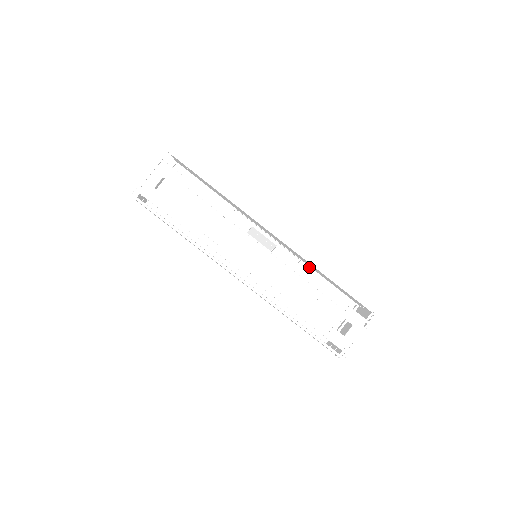
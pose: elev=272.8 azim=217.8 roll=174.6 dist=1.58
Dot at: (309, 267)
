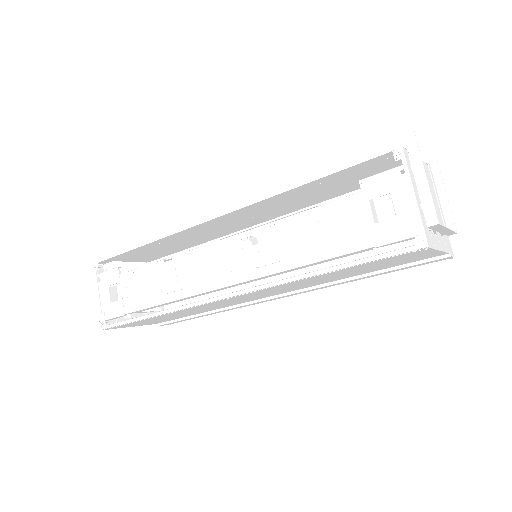
Dot at: occluded
